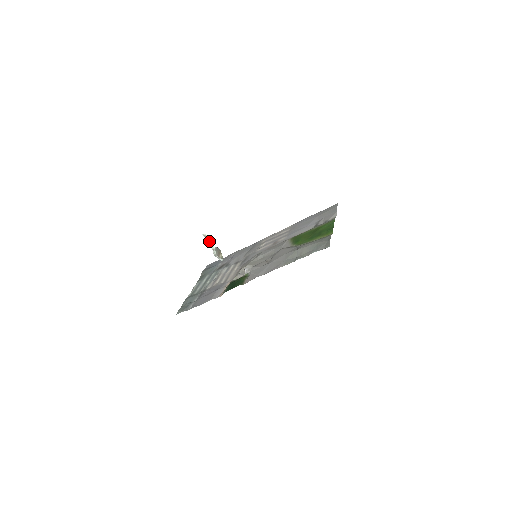
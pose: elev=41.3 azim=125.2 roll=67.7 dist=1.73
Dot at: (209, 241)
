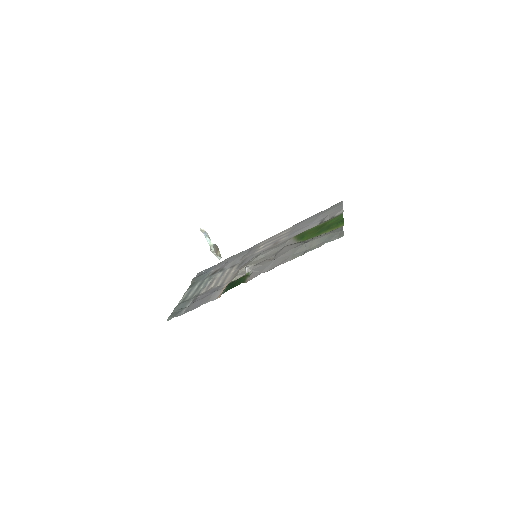
Dot at: (206, 236)
